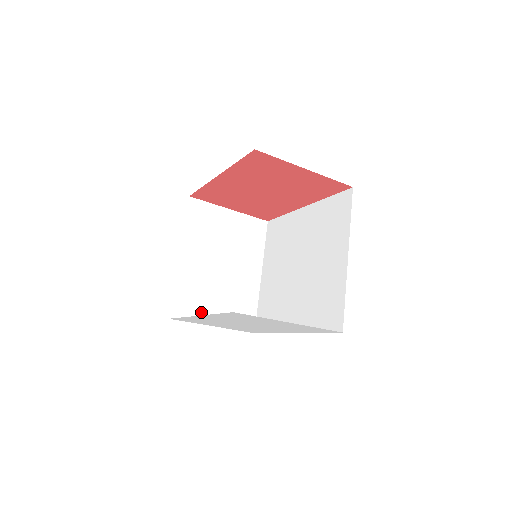
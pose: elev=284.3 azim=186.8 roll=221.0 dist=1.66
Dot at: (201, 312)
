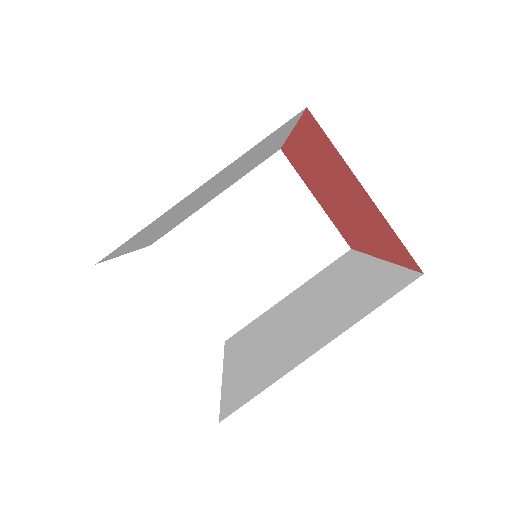
Dot at: (188, 269)
